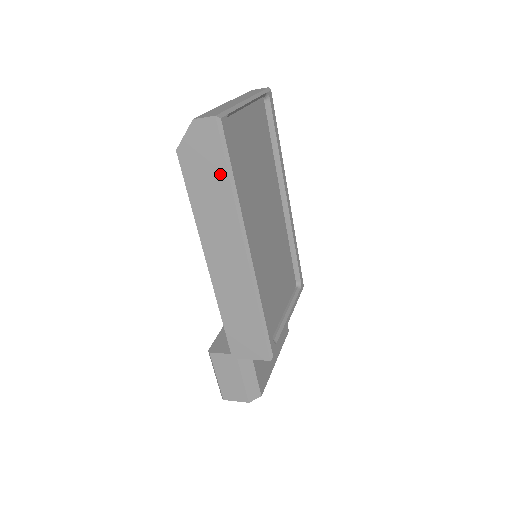
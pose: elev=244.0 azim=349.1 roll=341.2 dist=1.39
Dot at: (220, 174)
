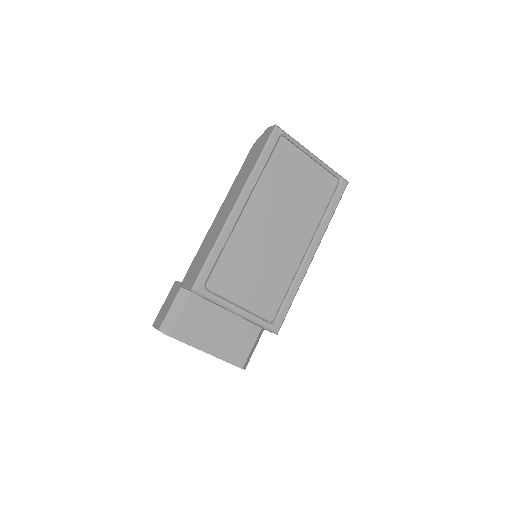
Dot at: (258, 155)
